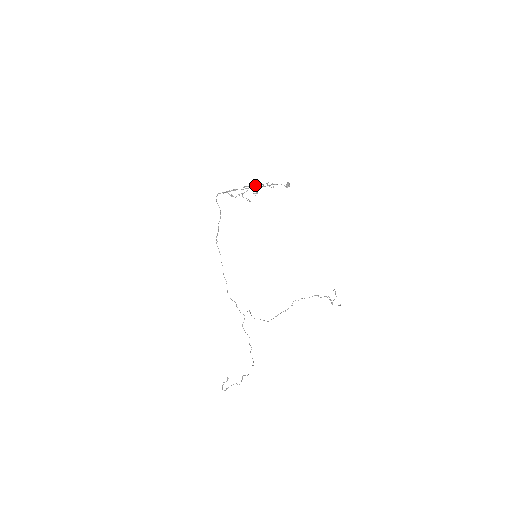
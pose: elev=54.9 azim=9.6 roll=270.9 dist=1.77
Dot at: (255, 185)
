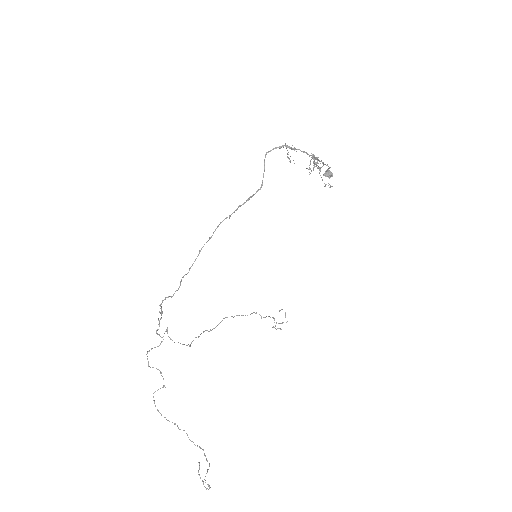
Dot at: occluded
